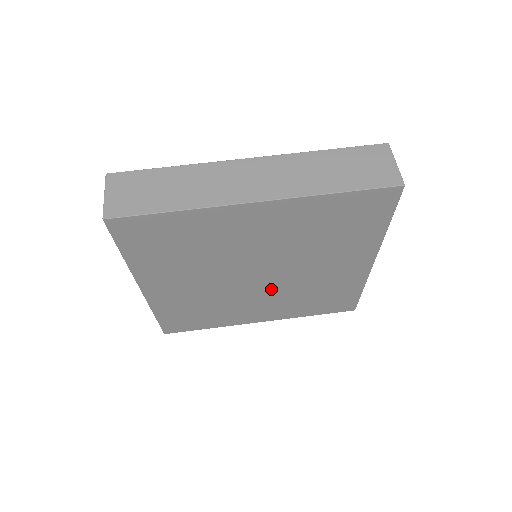
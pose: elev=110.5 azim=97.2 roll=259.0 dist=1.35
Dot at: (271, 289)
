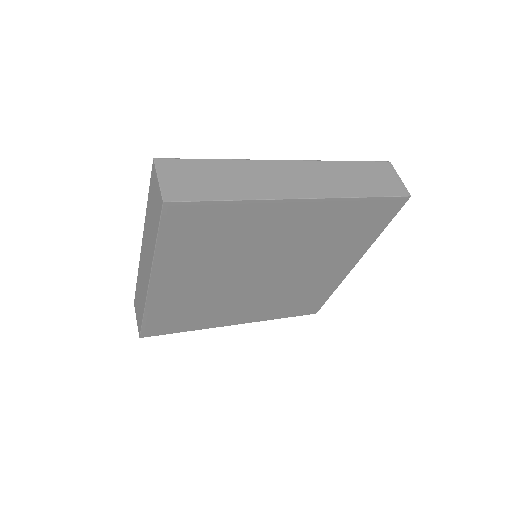
Dot at: (264, 289)
